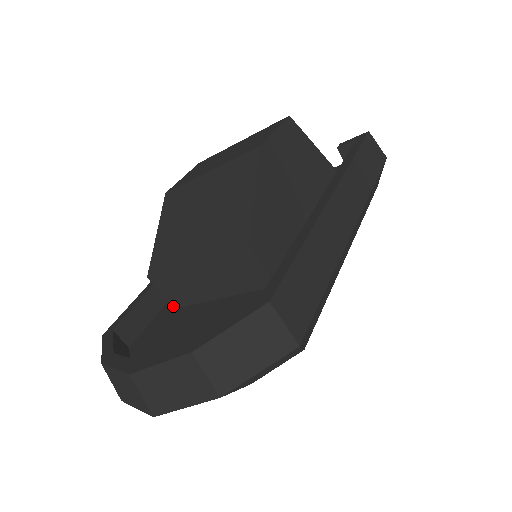
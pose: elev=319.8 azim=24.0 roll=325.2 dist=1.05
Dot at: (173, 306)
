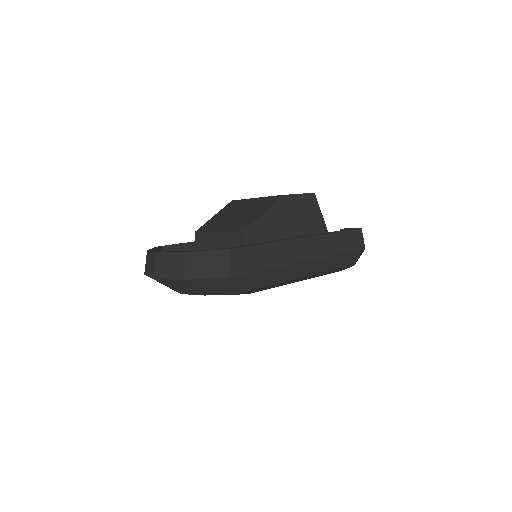
Dot at: occluded
